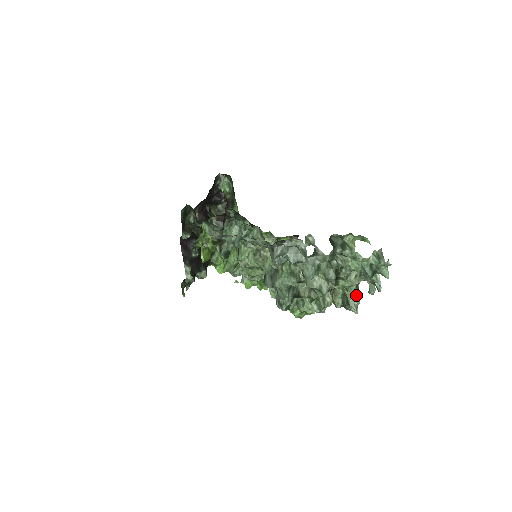
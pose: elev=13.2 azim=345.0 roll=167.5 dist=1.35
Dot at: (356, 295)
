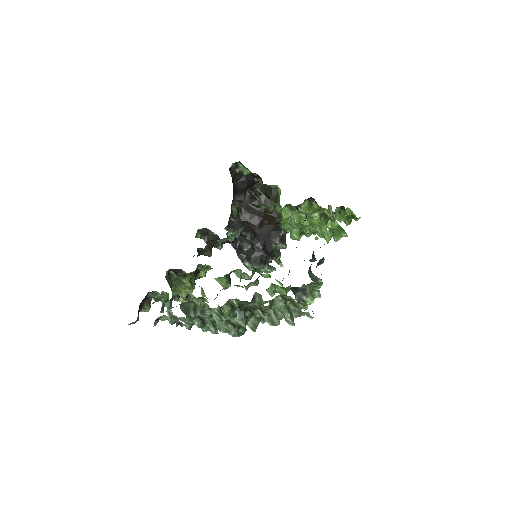
Dot at: (284, 313)
